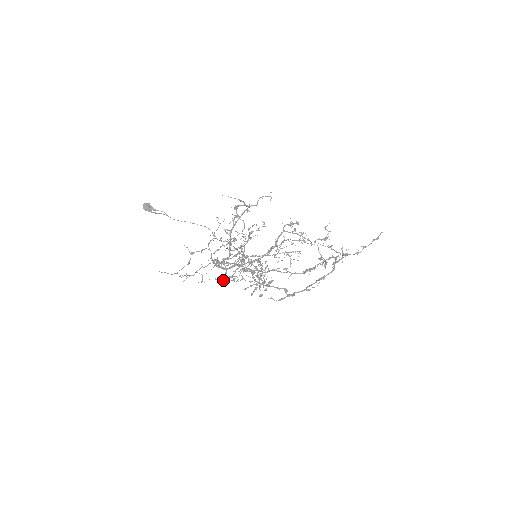
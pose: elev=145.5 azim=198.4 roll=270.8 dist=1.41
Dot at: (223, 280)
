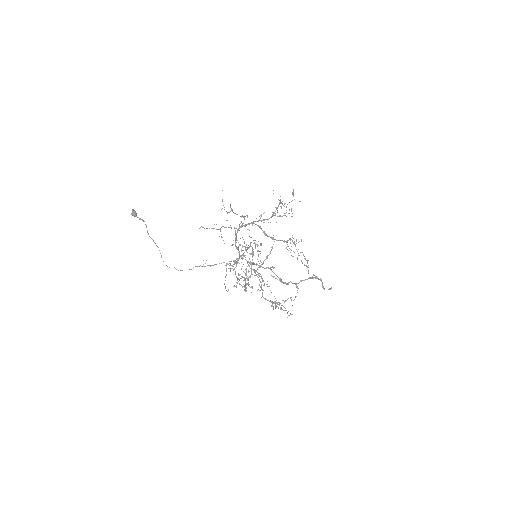
Dot at: (244, 242)
